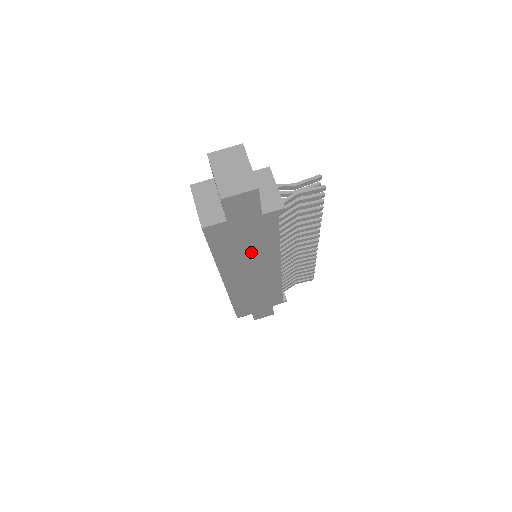
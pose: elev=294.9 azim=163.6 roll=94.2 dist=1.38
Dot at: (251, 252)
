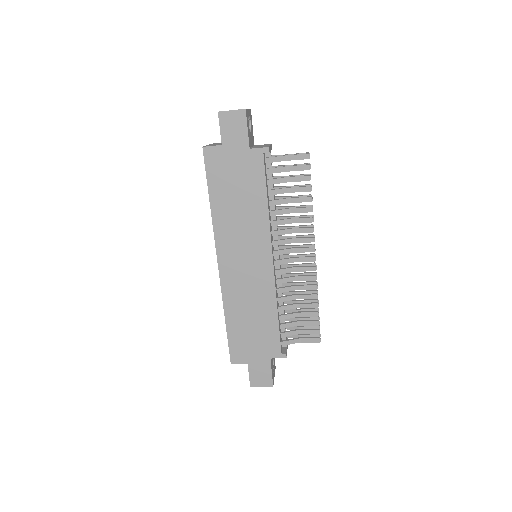
Dot at: (242, 211)
